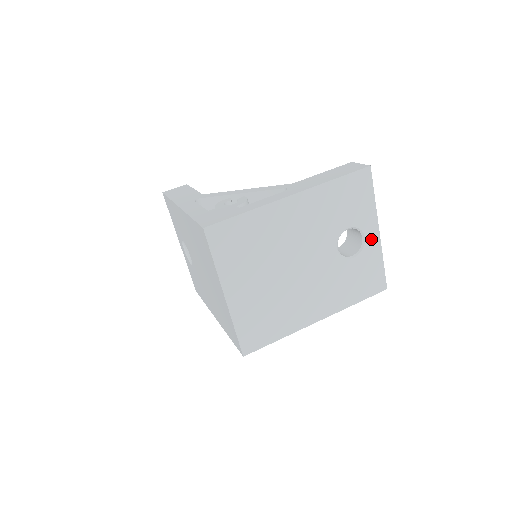
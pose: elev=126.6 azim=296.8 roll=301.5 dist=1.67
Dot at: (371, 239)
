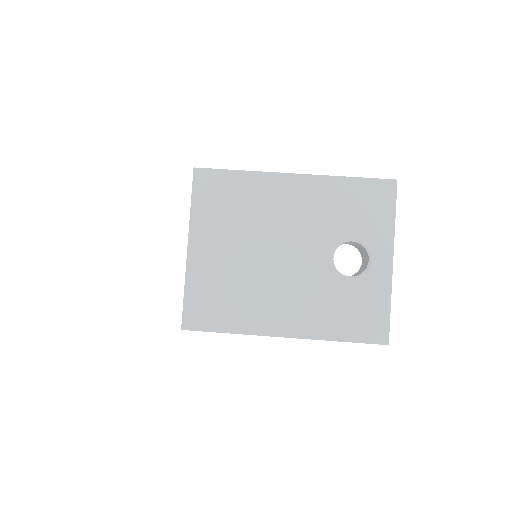
Dot at: (380, 266)
